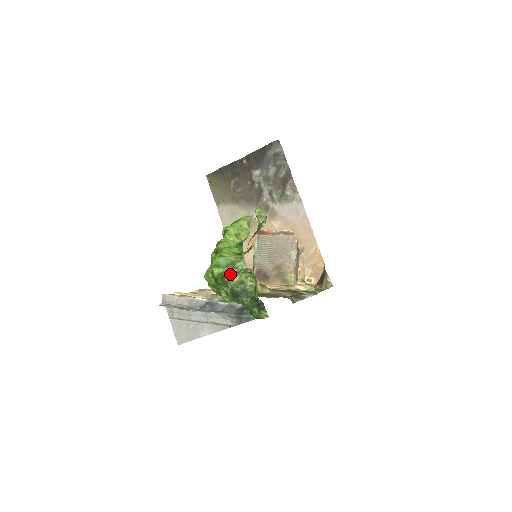
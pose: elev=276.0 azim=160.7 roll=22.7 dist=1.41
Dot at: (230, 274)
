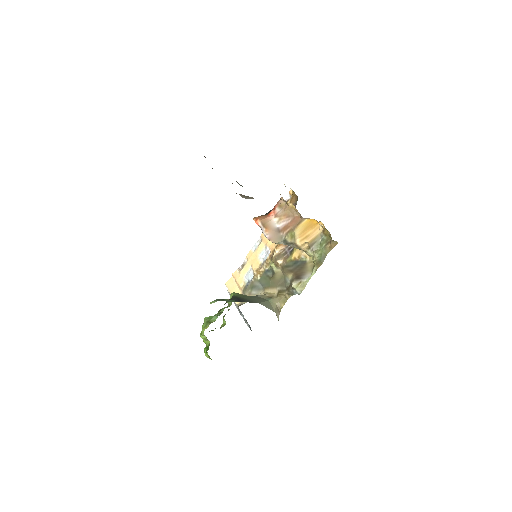
Dot at: occluded
